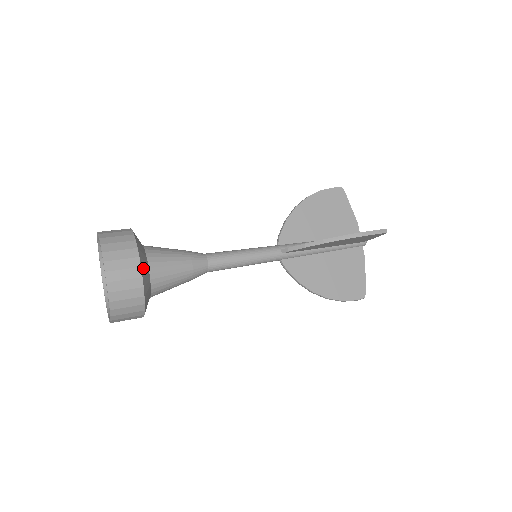
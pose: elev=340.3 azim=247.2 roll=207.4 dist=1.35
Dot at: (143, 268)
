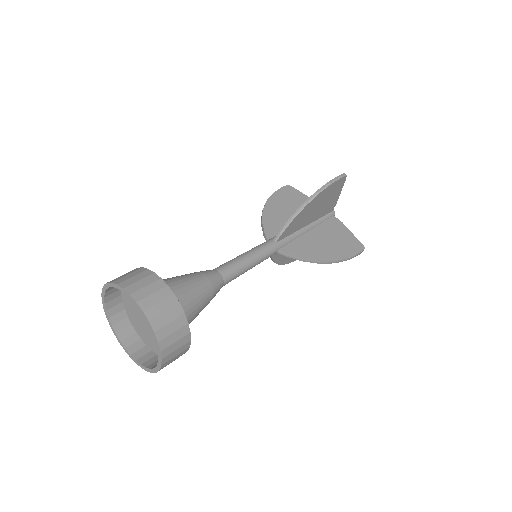
Dot at: occluded
